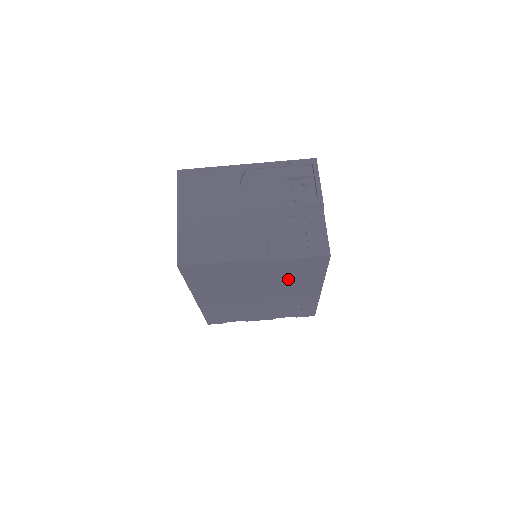
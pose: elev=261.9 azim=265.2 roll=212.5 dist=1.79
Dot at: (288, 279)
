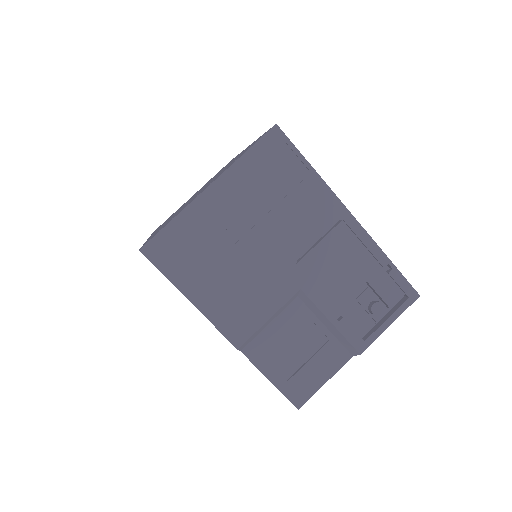
Dot at: occluded
